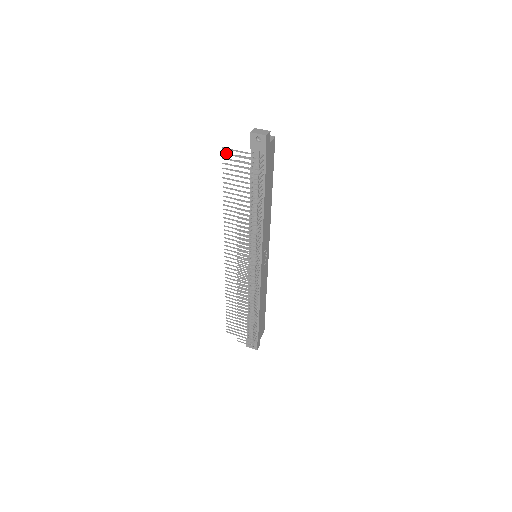
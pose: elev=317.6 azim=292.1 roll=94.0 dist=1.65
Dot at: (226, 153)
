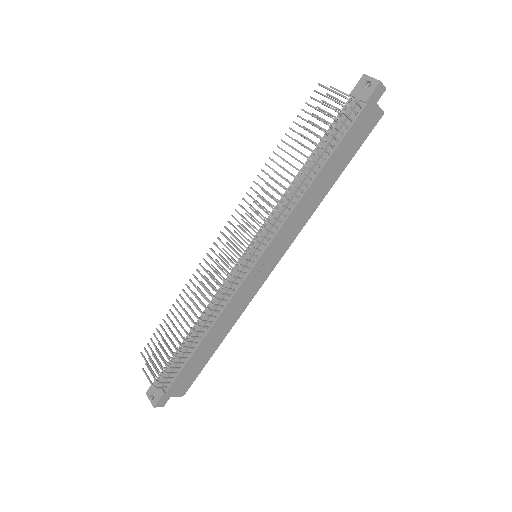
Dot at: occluded
